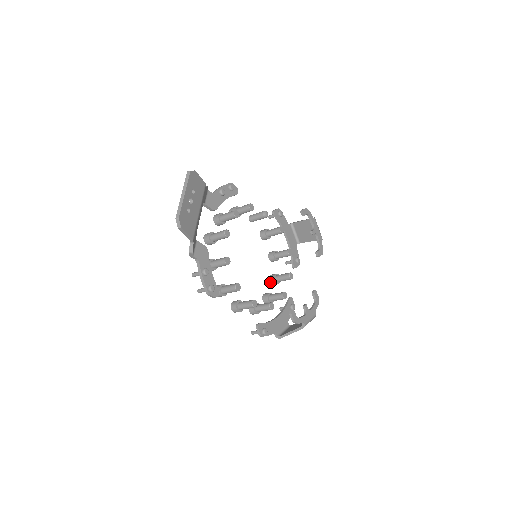
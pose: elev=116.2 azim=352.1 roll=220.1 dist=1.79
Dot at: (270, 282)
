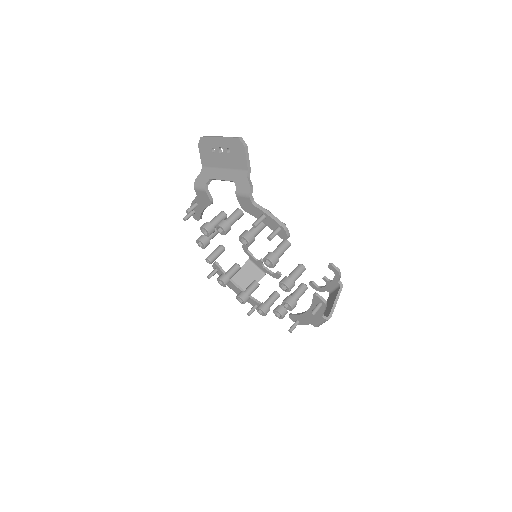
Dot at: (263, 310)
